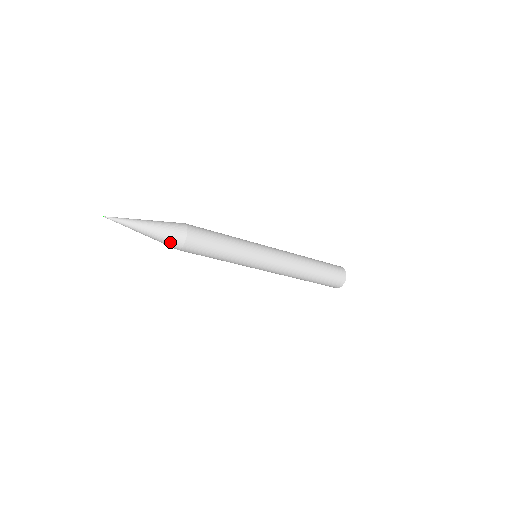
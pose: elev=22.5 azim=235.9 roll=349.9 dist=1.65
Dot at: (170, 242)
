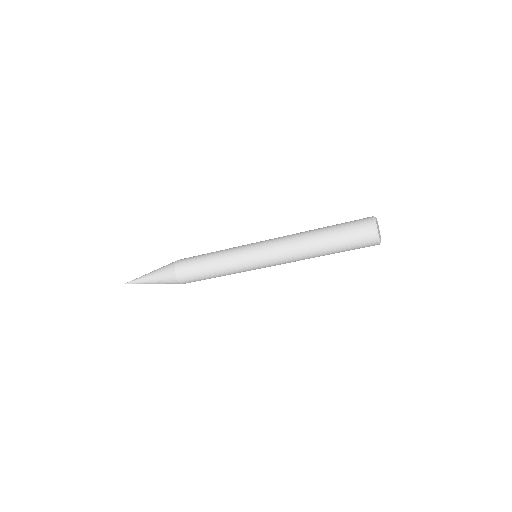
Dot at: (172, 283)
